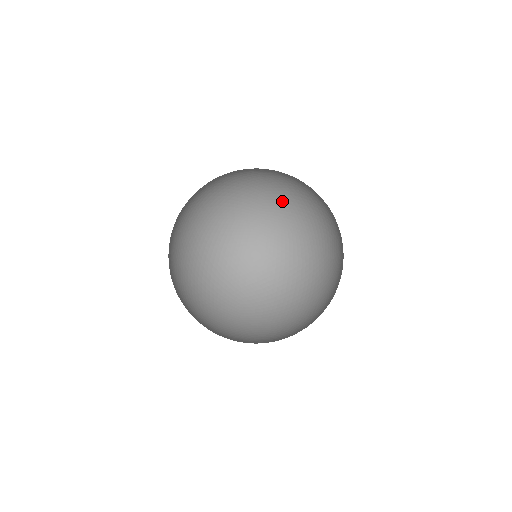
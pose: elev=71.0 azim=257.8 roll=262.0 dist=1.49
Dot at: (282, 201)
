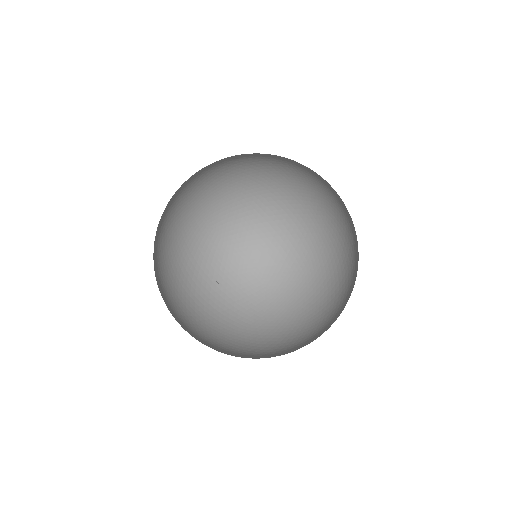
Dot at: (206, 177)
